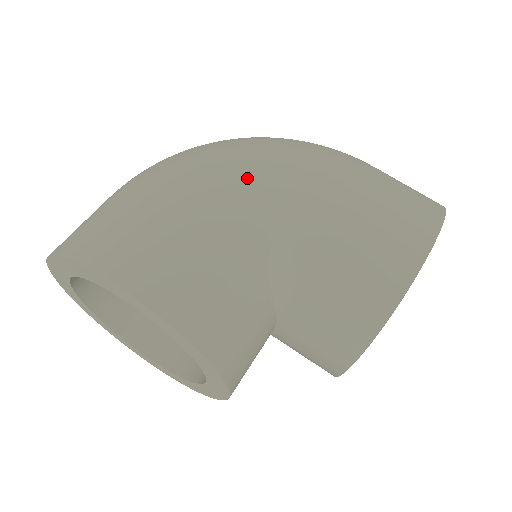
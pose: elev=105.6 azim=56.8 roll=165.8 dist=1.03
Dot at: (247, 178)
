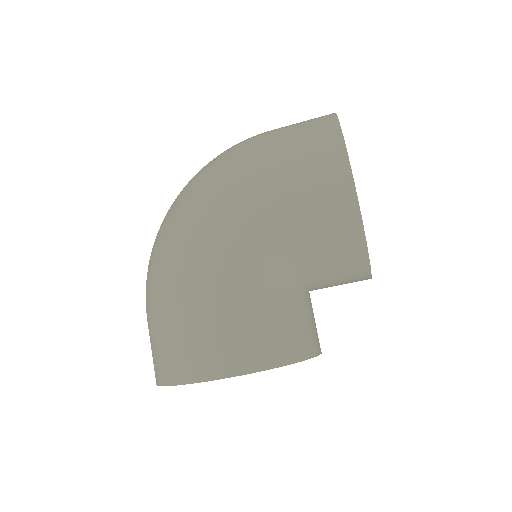
Dot at: (208, 245)
